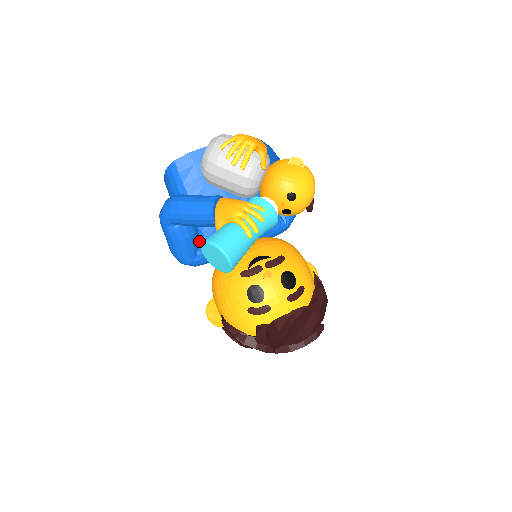
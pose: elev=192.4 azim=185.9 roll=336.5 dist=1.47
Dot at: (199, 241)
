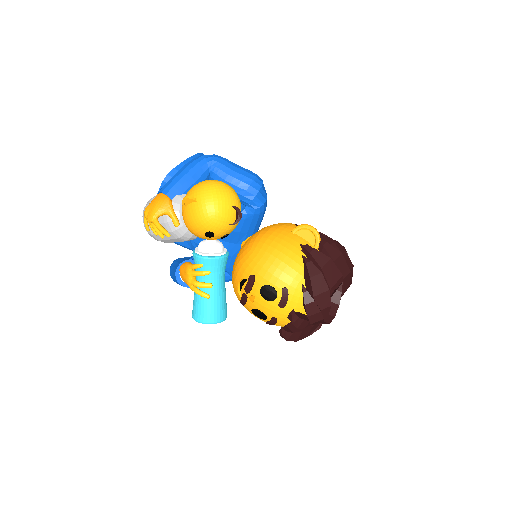
Dot at: occluded
